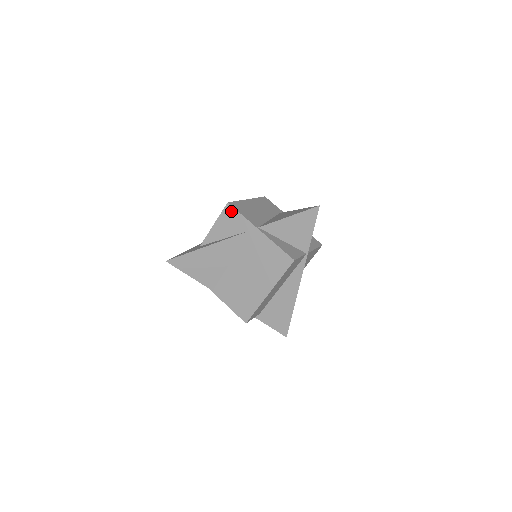
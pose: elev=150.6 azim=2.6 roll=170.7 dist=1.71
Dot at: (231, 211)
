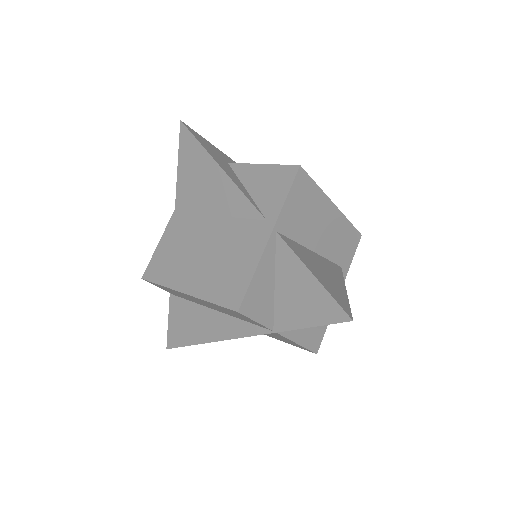
Dot at: (289, 177)
